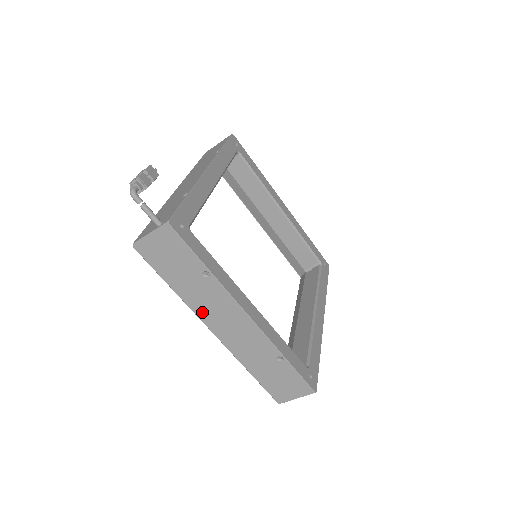
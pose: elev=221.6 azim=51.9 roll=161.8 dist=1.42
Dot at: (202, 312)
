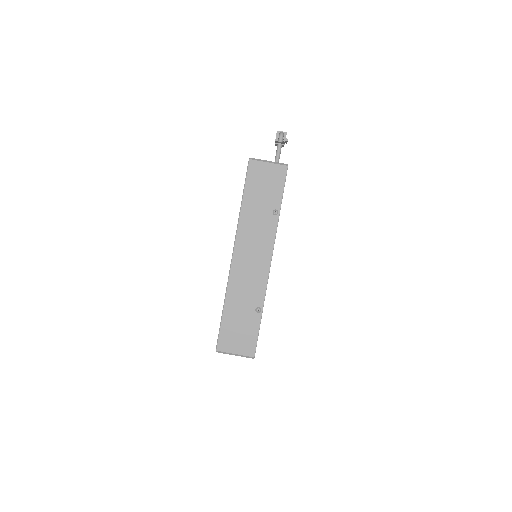
Dot at: (243, 235)
